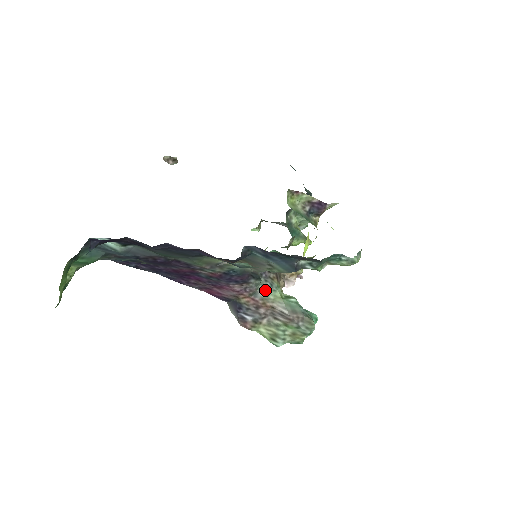
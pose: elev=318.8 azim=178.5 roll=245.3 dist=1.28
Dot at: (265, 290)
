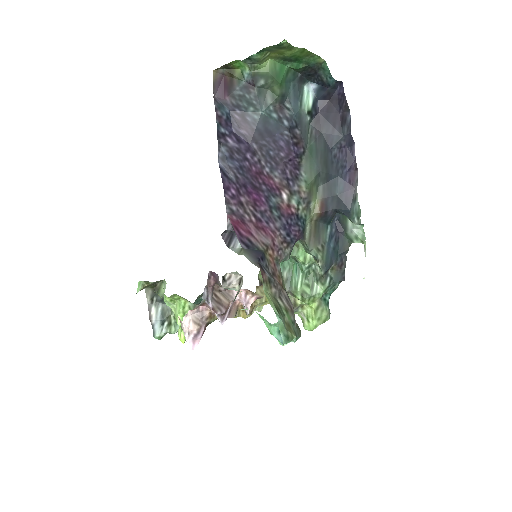
Dot at: occluded
